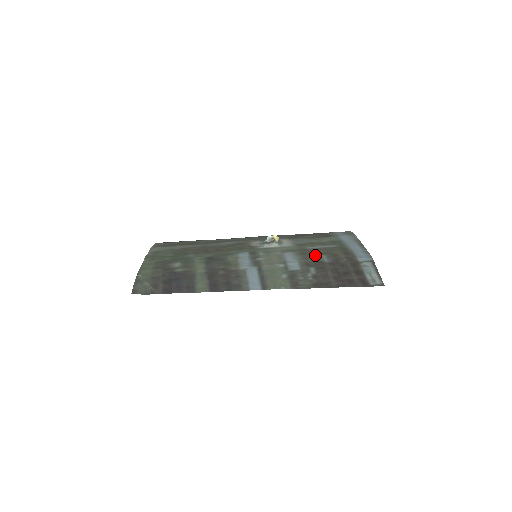
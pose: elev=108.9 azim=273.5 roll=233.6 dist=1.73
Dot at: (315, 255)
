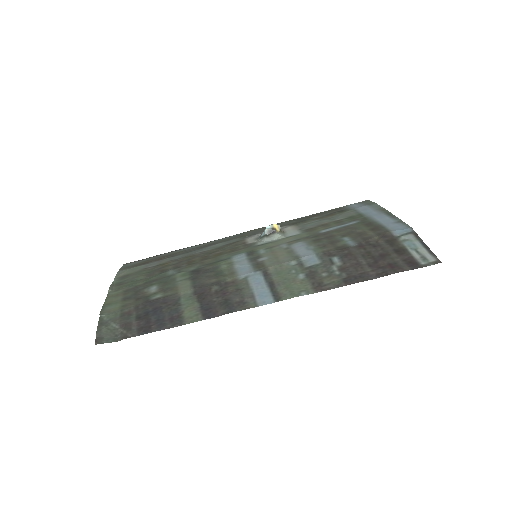
Dot at: (334, 239)
